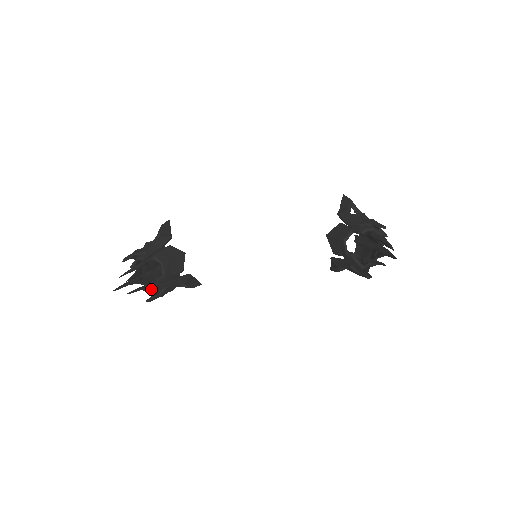
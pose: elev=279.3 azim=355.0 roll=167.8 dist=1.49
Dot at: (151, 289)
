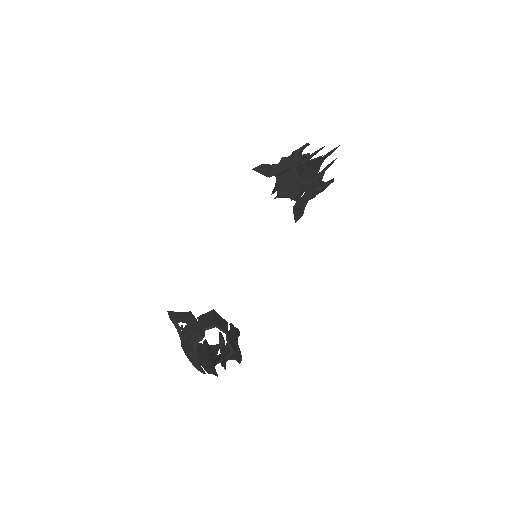
Dot at: (226, 358)
